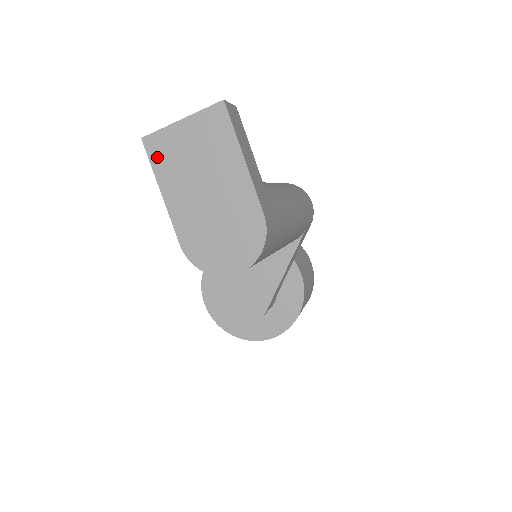
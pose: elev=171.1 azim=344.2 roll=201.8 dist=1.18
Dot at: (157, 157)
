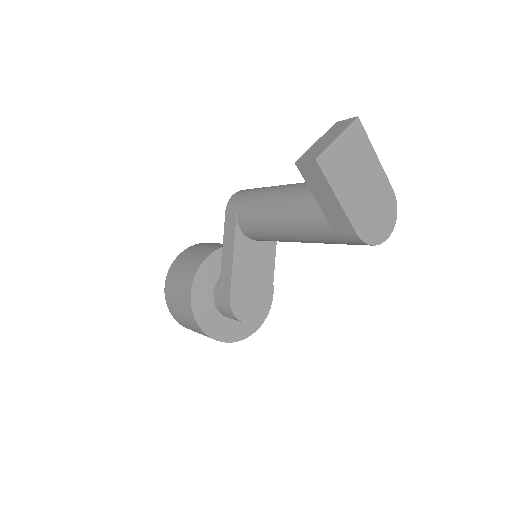
Dot at: (329, 171)
